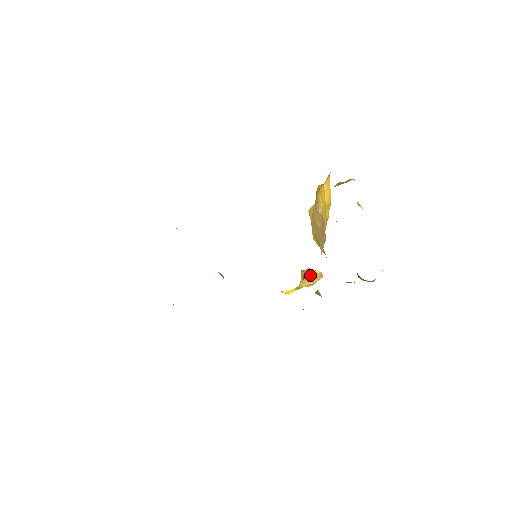
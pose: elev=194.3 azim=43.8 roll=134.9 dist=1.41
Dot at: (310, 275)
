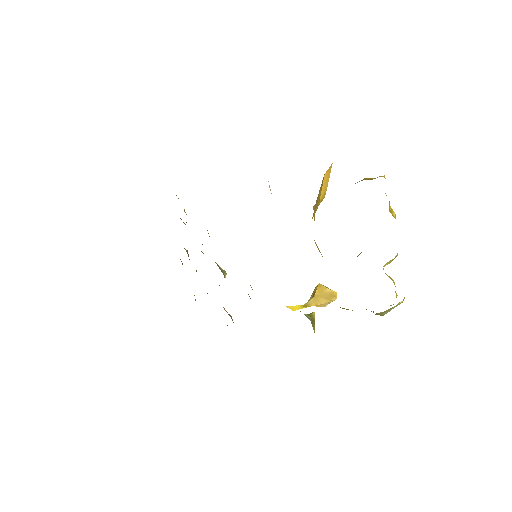
Dot at: (321, 292)
